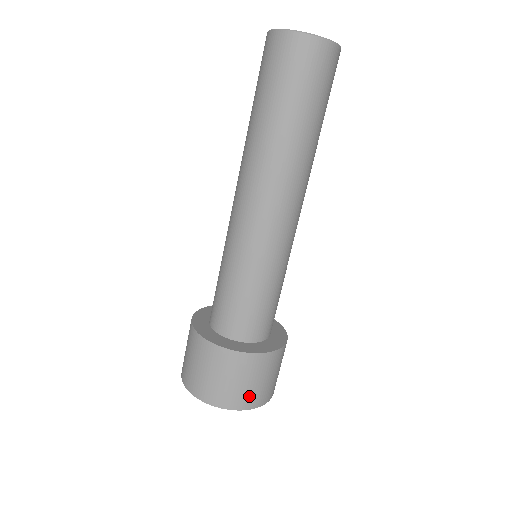
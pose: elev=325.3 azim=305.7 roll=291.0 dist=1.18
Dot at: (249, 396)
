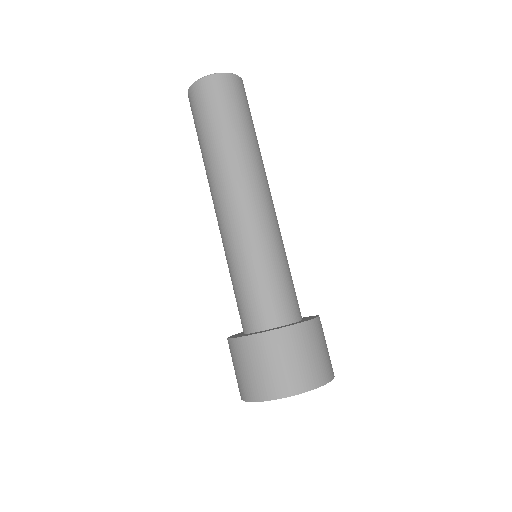
Dot at: (256, 385)
